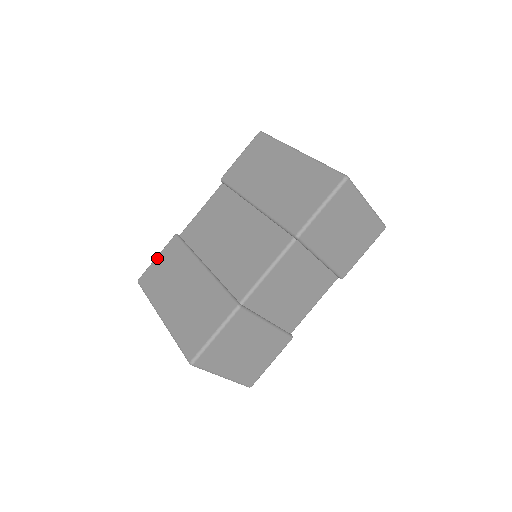
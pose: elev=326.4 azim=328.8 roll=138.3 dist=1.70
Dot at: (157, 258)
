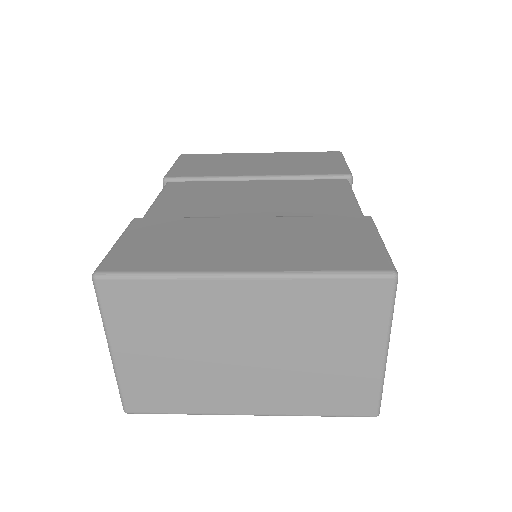
Dot at: (122, 240)
